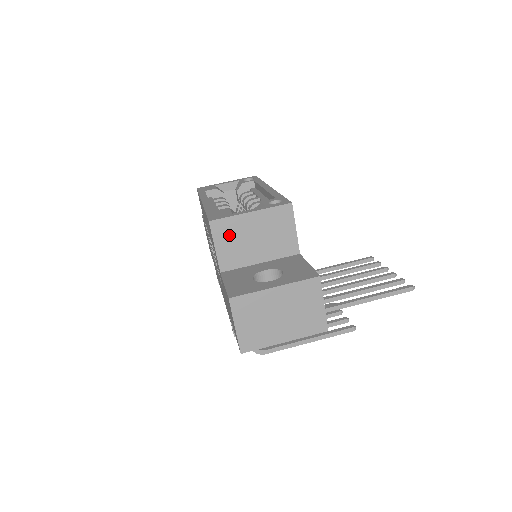
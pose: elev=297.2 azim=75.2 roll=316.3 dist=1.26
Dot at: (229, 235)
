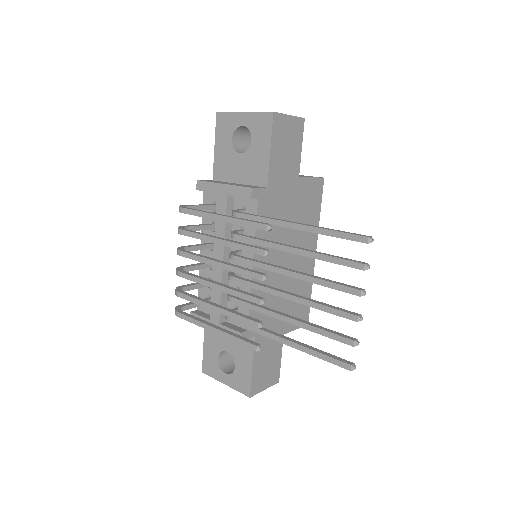
Dot at: occluded
